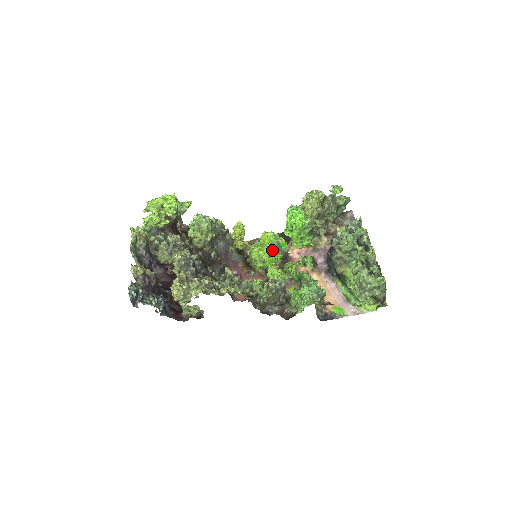
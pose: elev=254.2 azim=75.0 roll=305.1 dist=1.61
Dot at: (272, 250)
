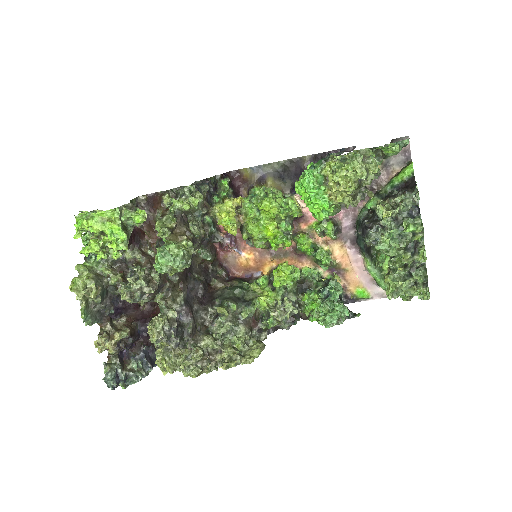
Dot at: (278, 230)
